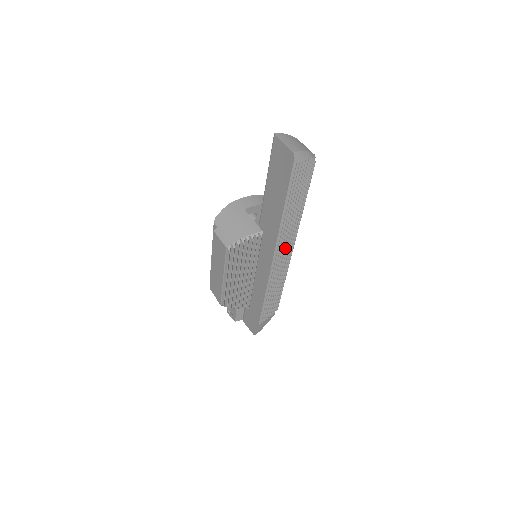
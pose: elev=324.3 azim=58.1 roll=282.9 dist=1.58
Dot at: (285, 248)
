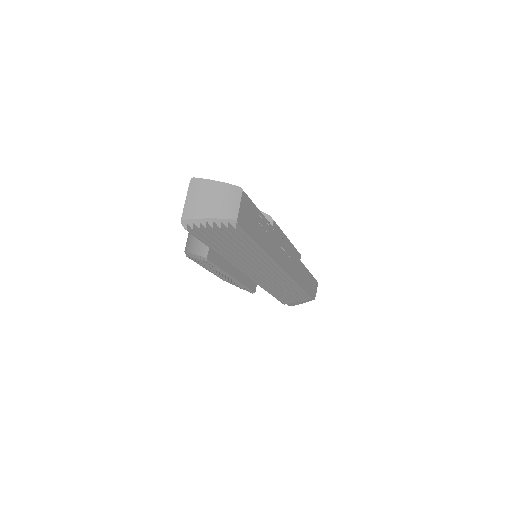
Dot at: (264, 271)
